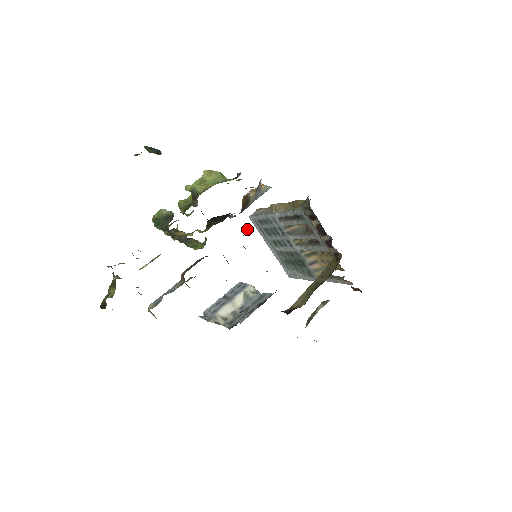
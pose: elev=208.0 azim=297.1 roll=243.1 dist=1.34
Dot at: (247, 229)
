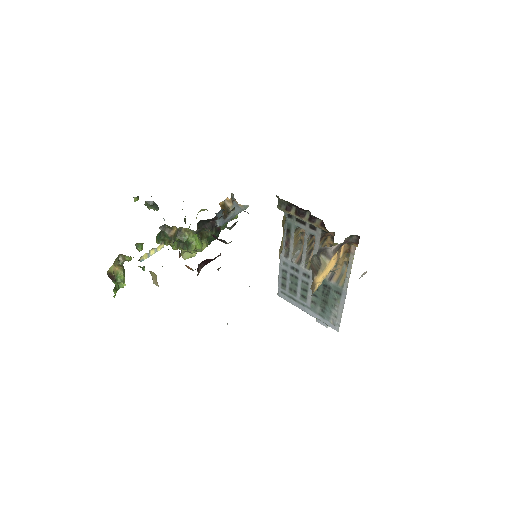
Dot at: occluded
